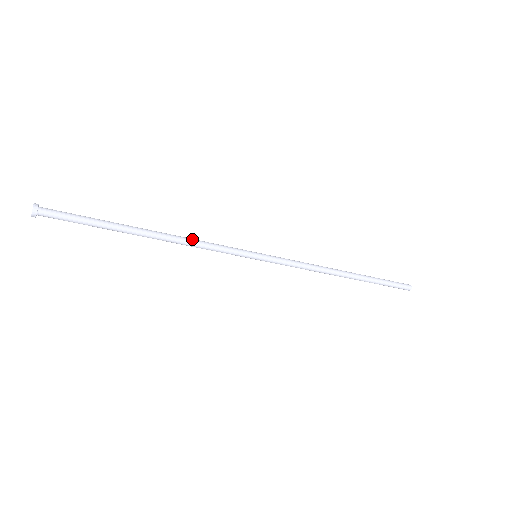
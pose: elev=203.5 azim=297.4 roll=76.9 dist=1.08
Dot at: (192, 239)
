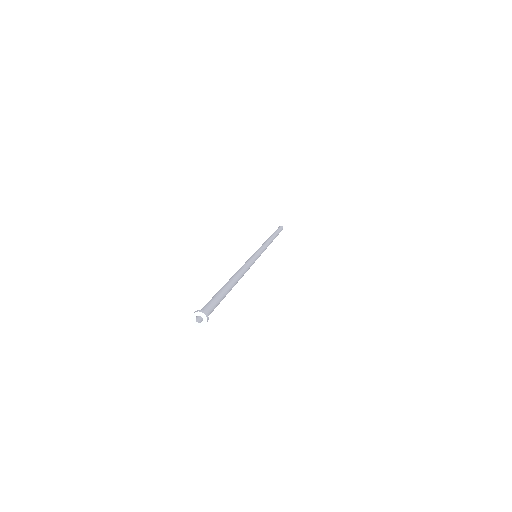
Dot at: (243, 267)
